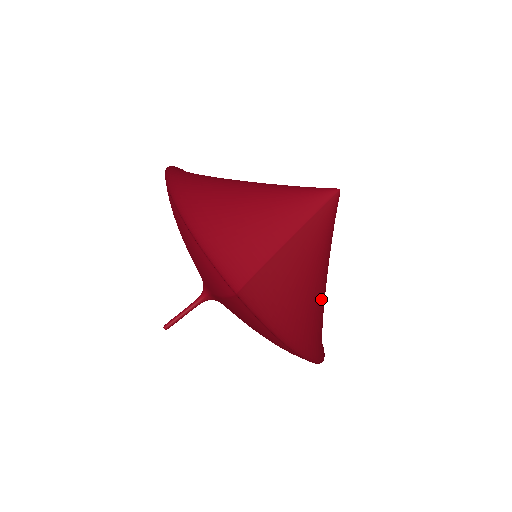
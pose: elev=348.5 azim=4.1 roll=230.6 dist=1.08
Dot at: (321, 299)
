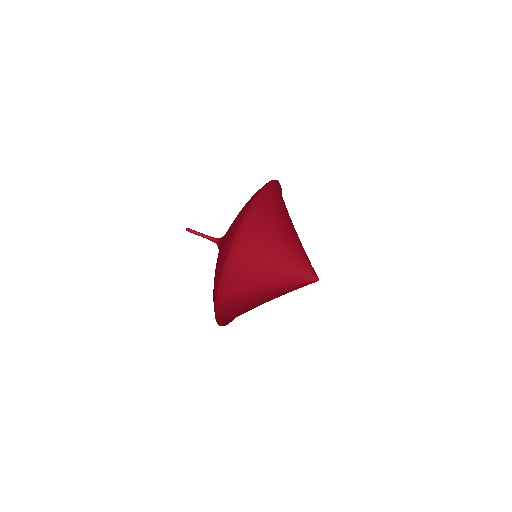
Dot at: occluded
